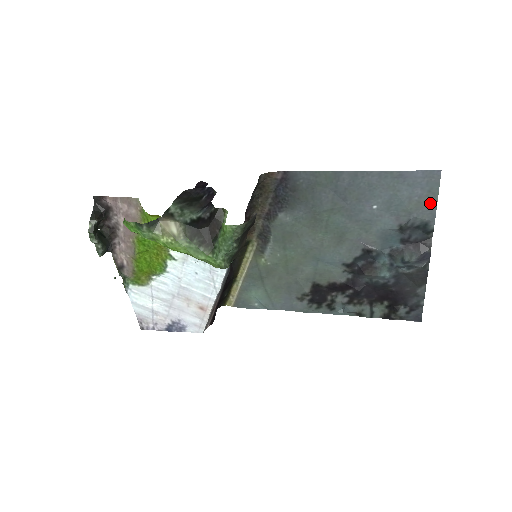
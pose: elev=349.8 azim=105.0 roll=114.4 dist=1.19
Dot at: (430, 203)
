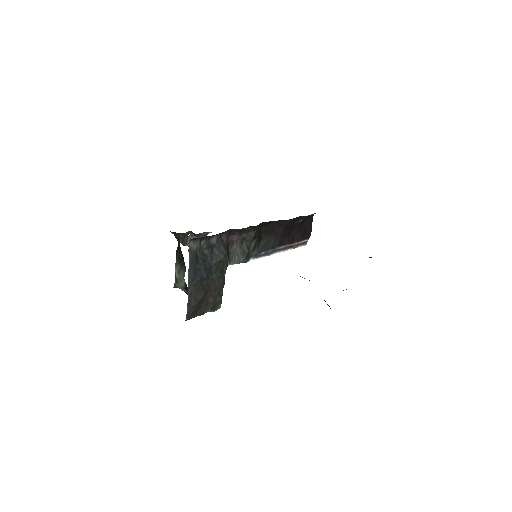
Dot at: occluded
